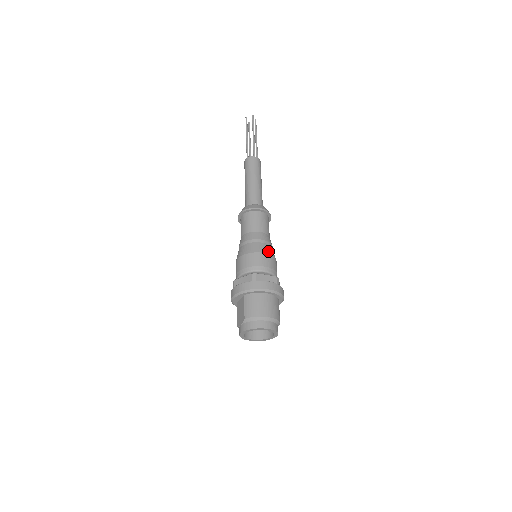
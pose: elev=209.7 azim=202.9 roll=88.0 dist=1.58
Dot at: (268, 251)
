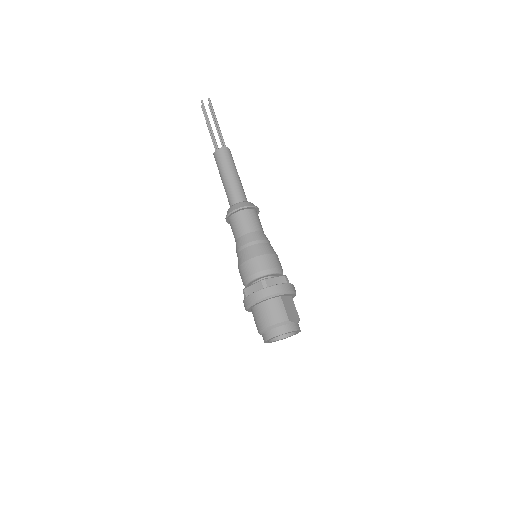
Dot at: (249, 255)
